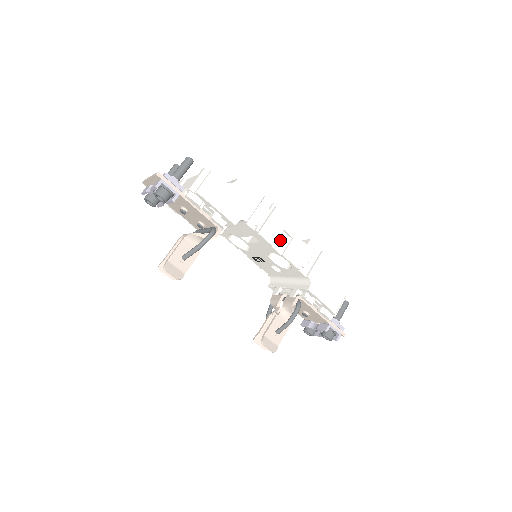
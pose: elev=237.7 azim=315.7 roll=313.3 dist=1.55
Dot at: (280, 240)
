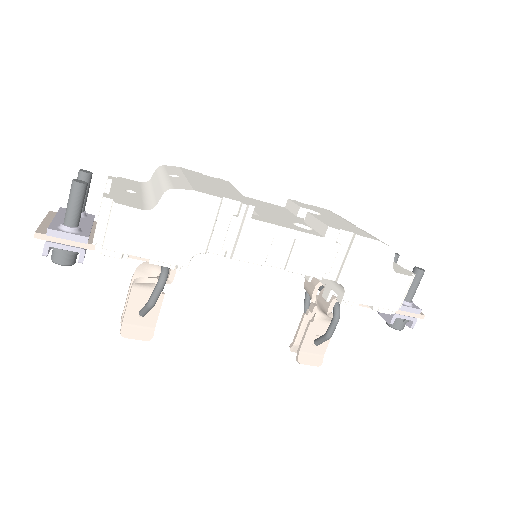
Dot at: (275, 249)
